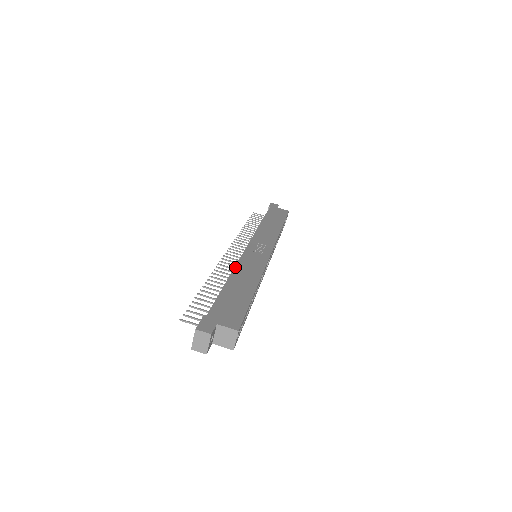
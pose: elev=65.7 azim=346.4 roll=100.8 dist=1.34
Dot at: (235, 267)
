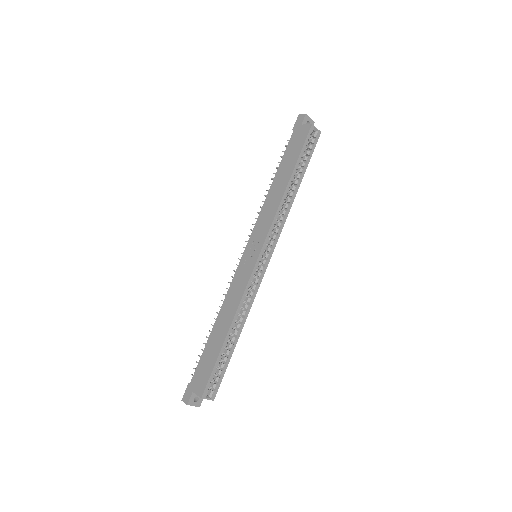
Dot at: (223, 302)
